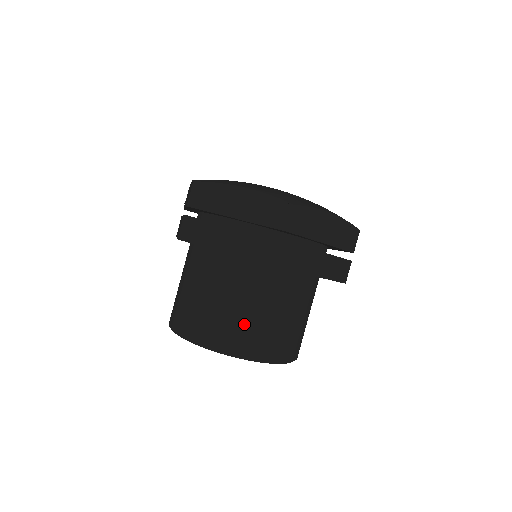
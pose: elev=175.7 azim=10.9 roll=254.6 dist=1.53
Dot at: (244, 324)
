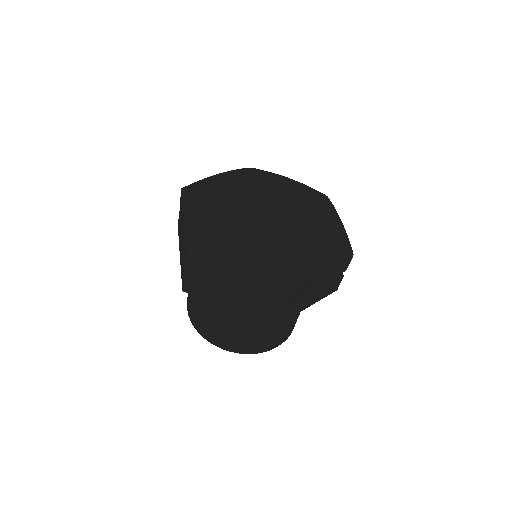
Dot at: (249, 339)
